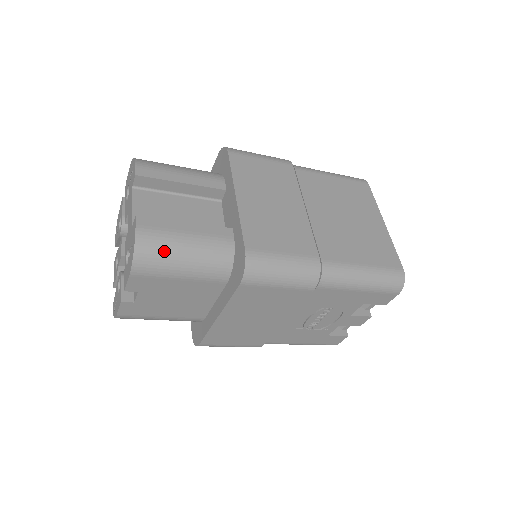
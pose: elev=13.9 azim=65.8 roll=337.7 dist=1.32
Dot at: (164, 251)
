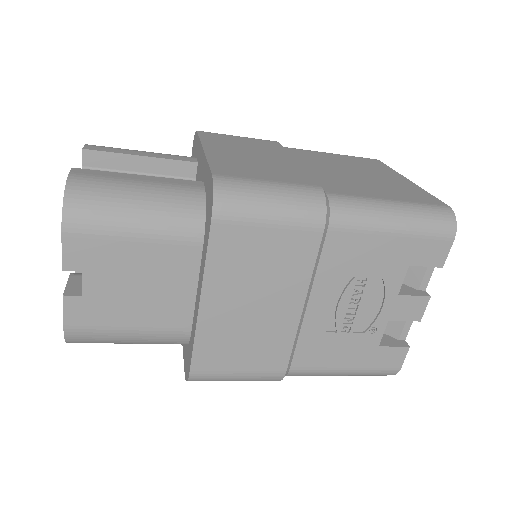
Dot at: (106, 196)
